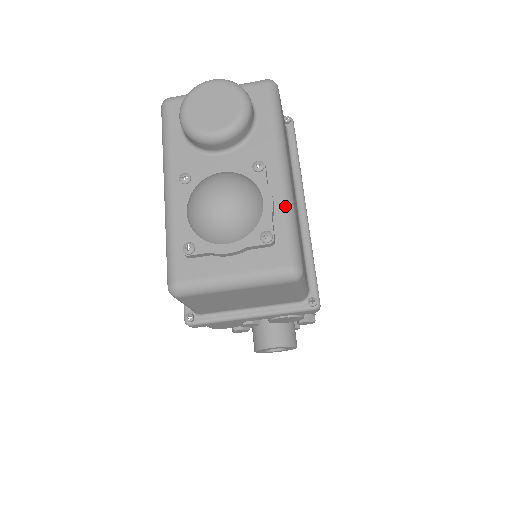
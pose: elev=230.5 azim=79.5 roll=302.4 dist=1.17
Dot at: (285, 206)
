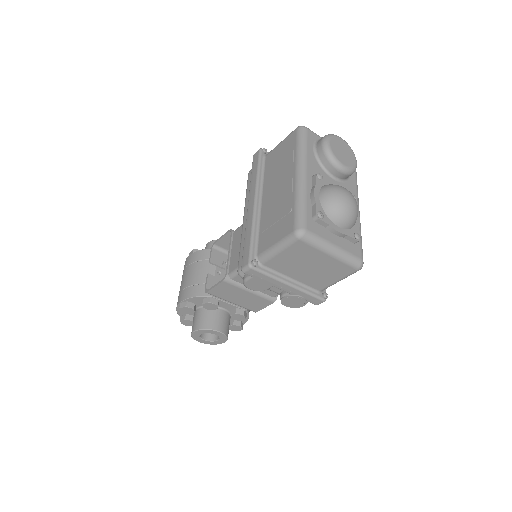
Dot at: (360, 228)
